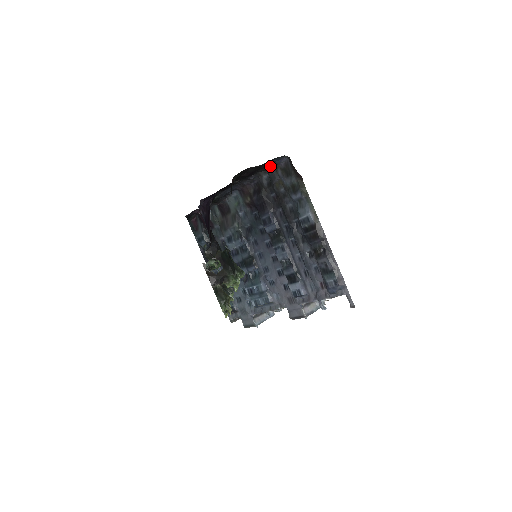
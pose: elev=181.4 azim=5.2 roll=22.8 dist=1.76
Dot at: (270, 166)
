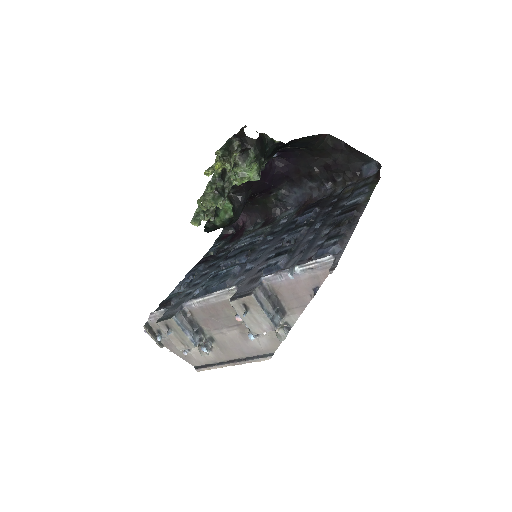
Dot at: (354, 177)
